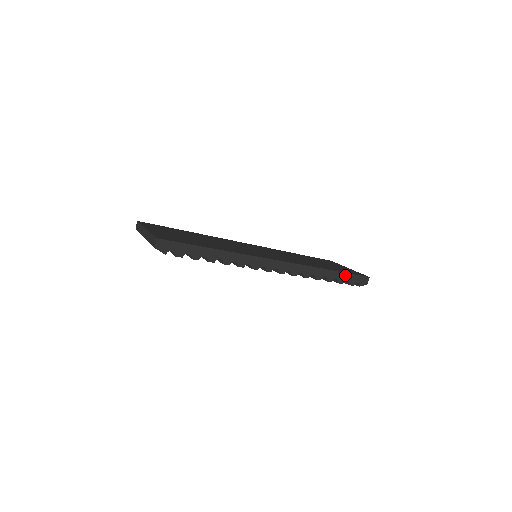
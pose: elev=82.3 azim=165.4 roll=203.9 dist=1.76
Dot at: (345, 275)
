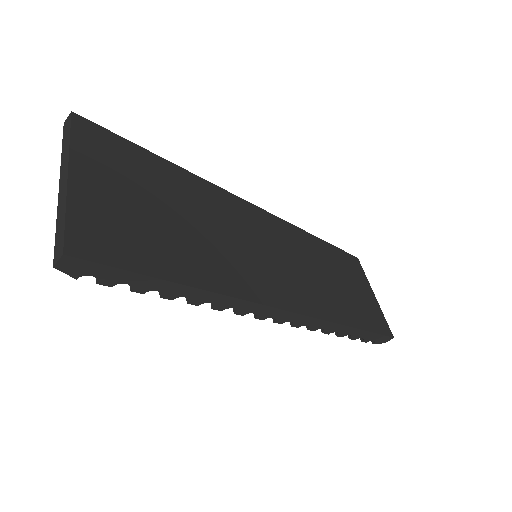
Dot at: (365, 333)
